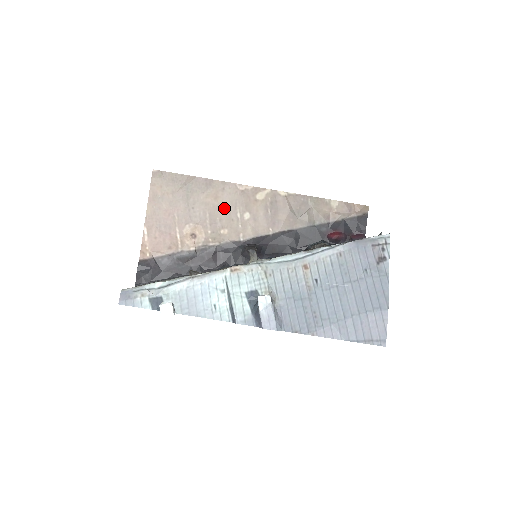
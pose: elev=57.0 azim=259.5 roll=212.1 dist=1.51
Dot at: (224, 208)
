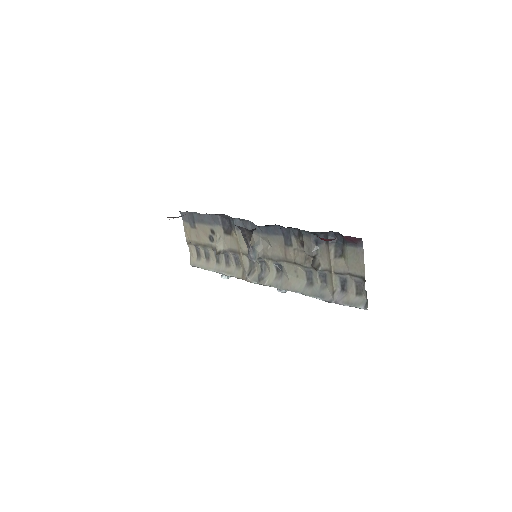
Dot at: occluded
